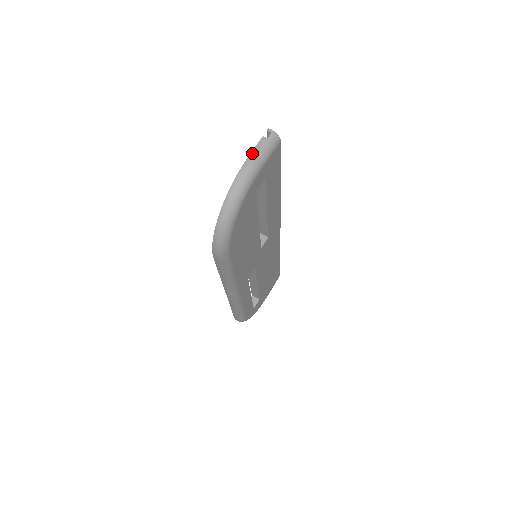
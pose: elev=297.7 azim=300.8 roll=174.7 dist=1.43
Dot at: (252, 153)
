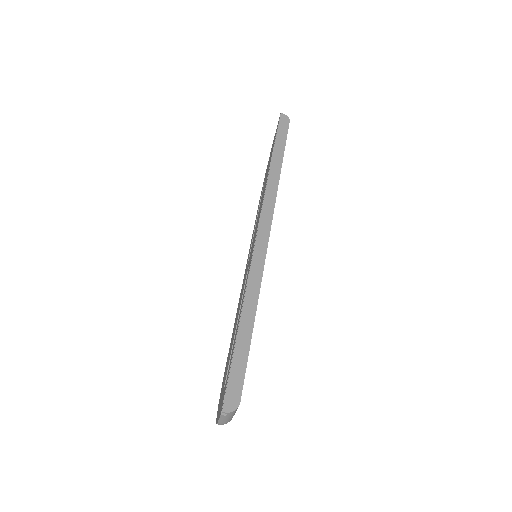
Dot at: (219, 421)
